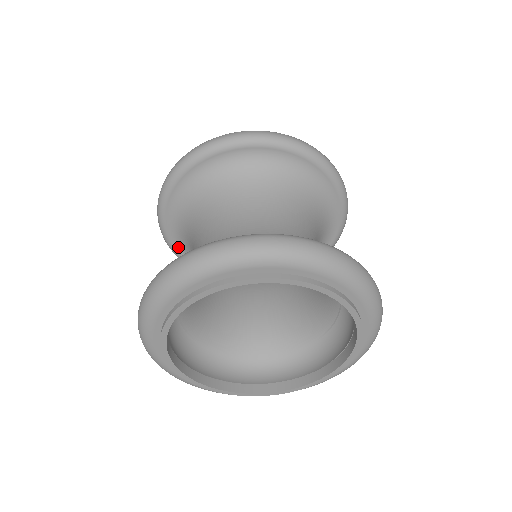
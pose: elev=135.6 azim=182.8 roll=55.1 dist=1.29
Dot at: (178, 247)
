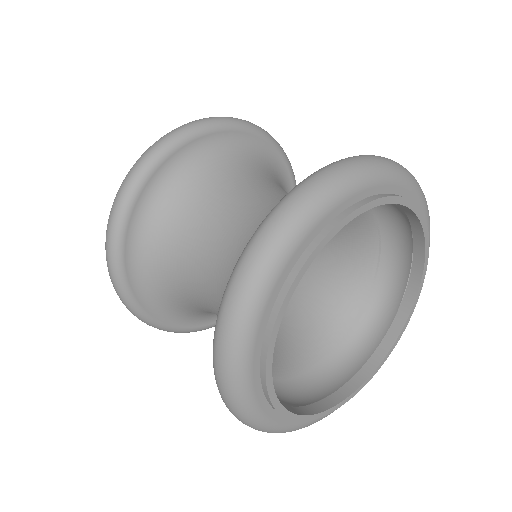
Dot at: (152, 311)
